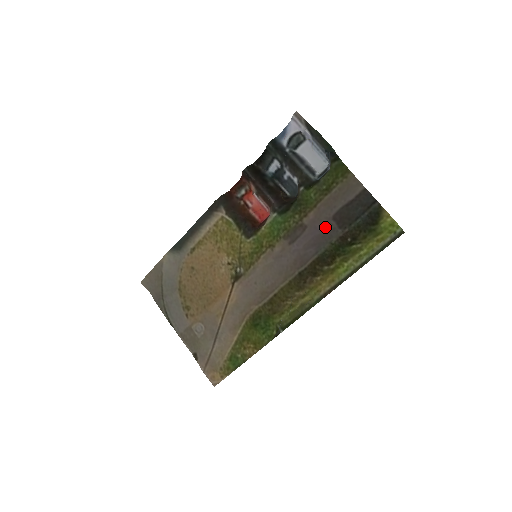
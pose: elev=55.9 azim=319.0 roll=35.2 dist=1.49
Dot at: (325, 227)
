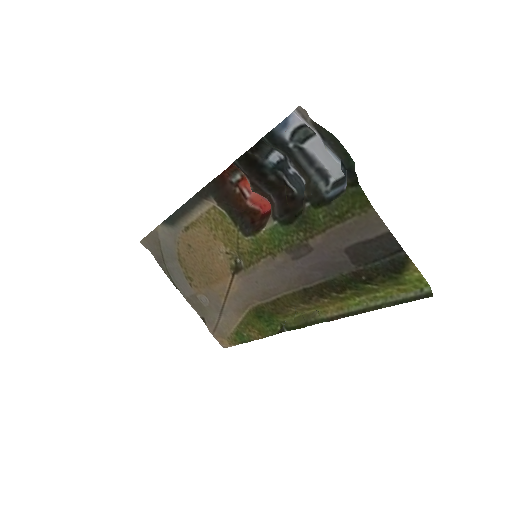
Dot at: (335, 257)
